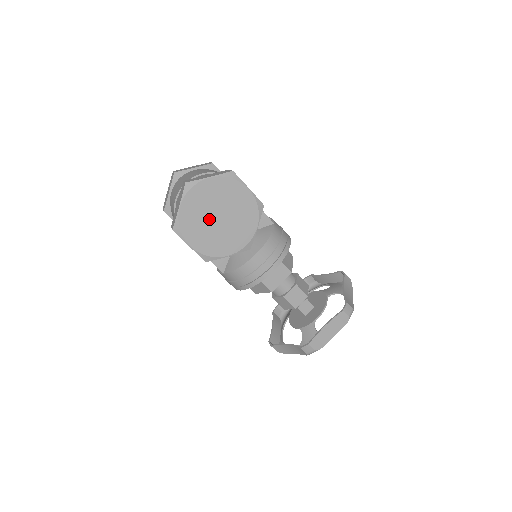
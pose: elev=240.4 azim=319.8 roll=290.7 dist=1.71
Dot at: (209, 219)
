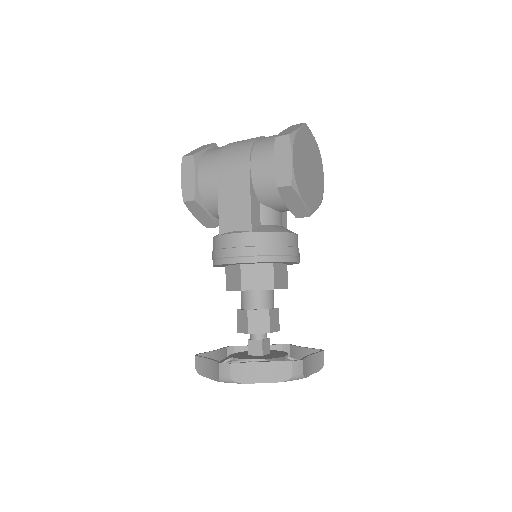
Dot at: (306, 160)
